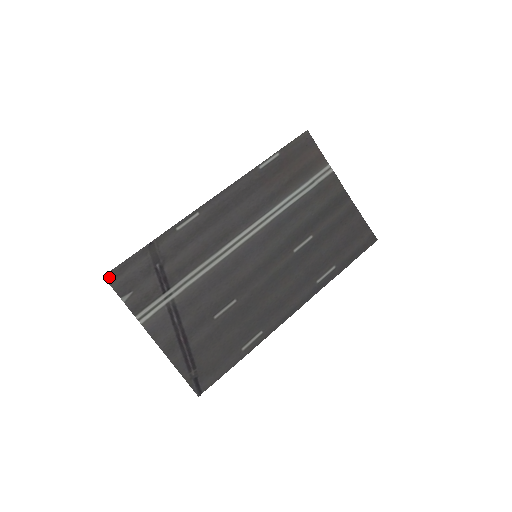
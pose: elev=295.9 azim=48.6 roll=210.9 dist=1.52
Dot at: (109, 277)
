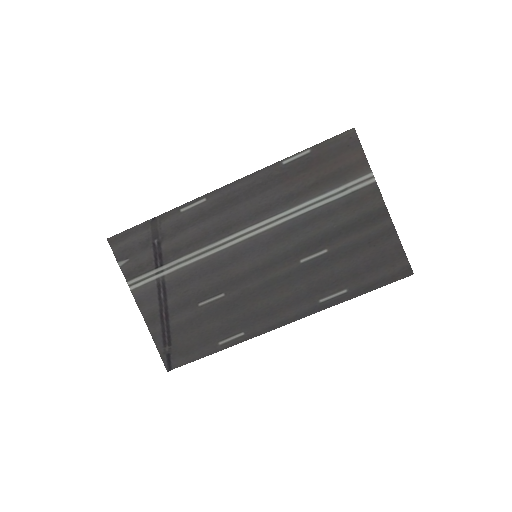
Dot at: (112, 241)
